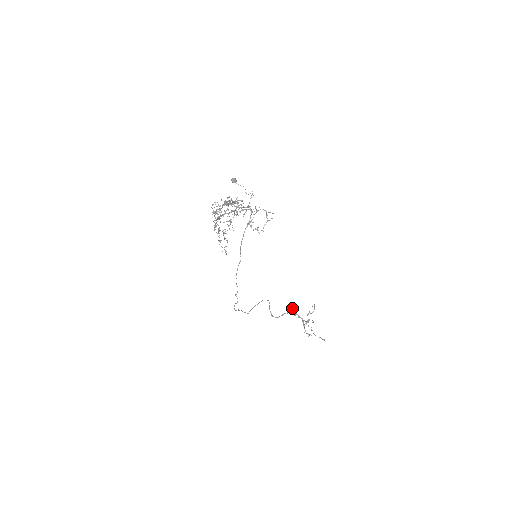
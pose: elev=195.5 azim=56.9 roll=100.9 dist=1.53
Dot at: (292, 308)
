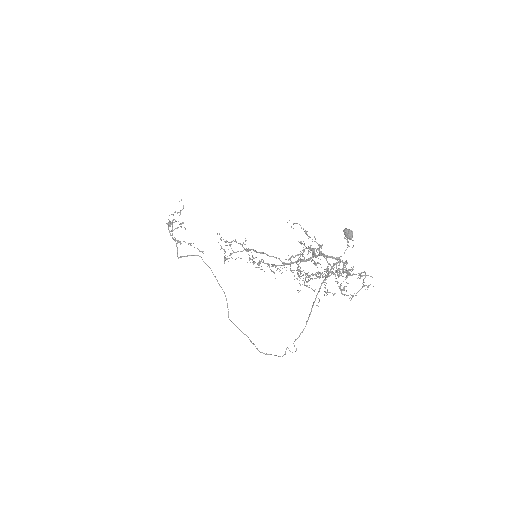
Dot at: occluded
